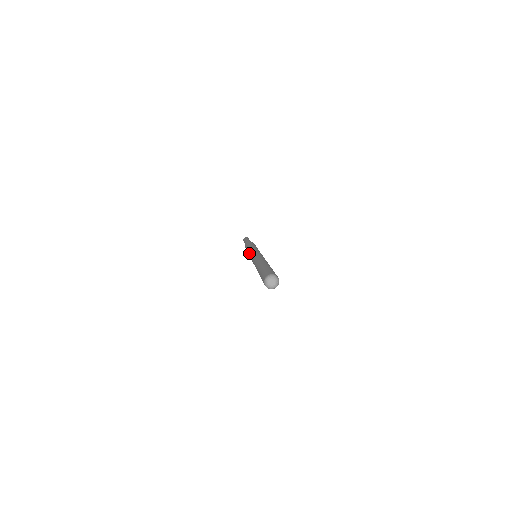
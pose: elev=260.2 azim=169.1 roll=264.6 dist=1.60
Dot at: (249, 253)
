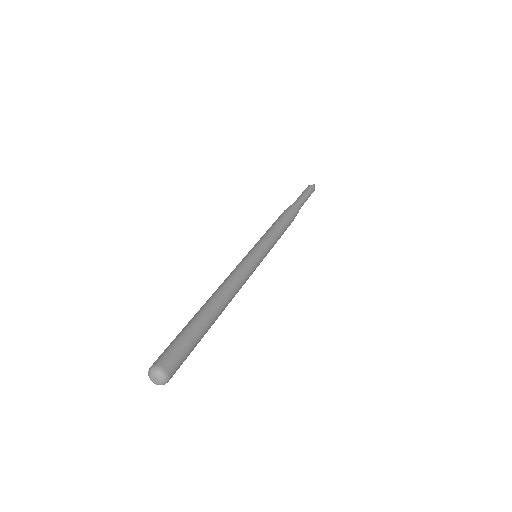
Dot at: (257, 242)
